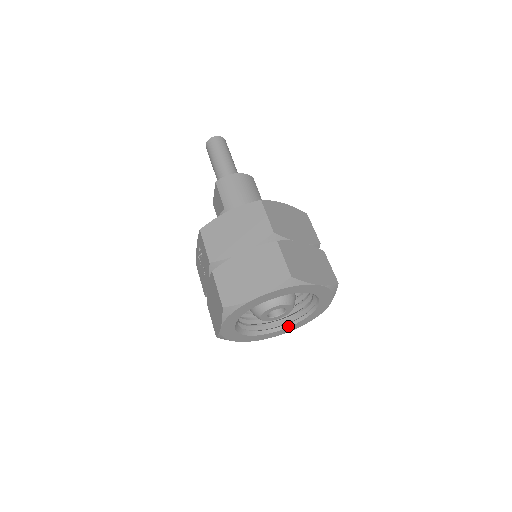
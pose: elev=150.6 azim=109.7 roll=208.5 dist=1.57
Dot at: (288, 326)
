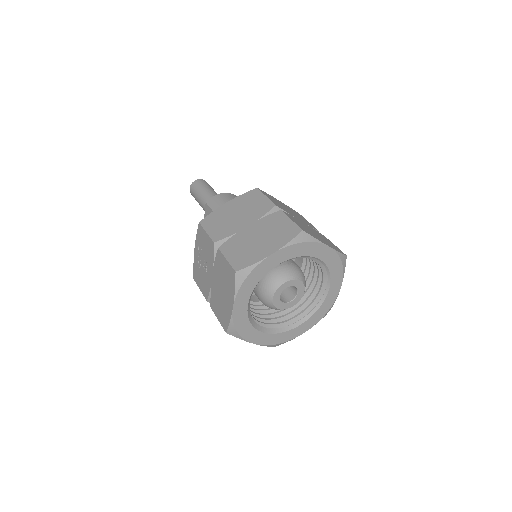
Dot at: (300, 323)
